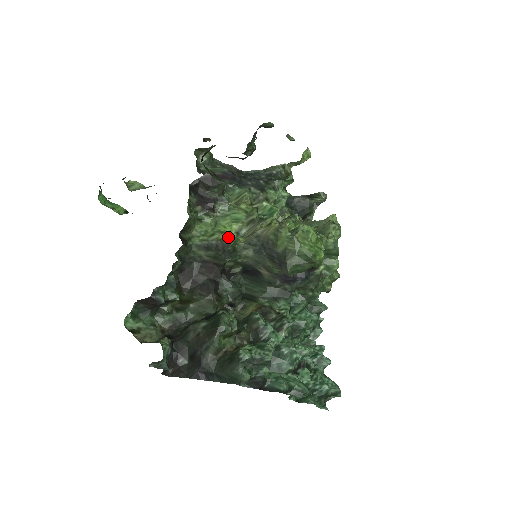
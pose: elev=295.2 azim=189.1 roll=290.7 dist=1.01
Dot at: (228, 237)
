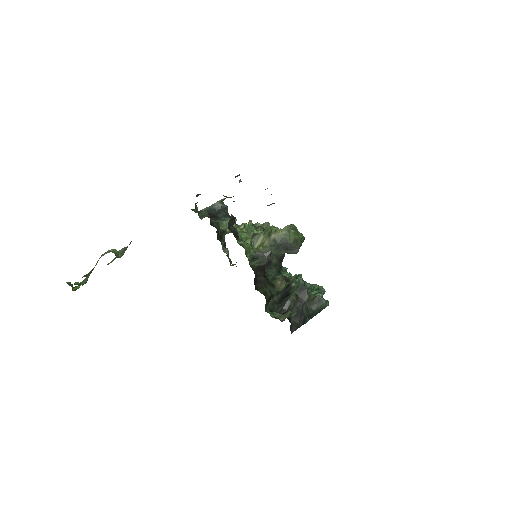
Dot at: (258, 248)
